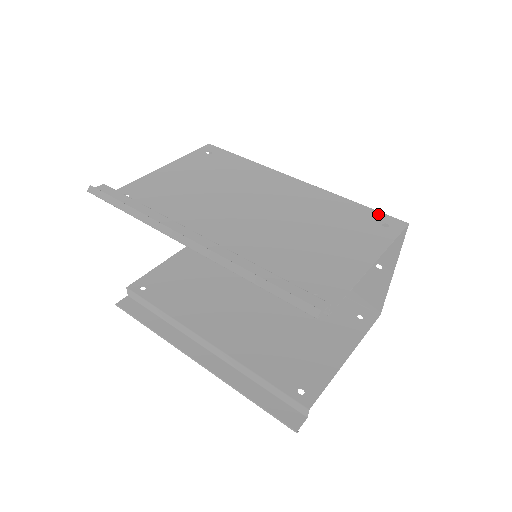
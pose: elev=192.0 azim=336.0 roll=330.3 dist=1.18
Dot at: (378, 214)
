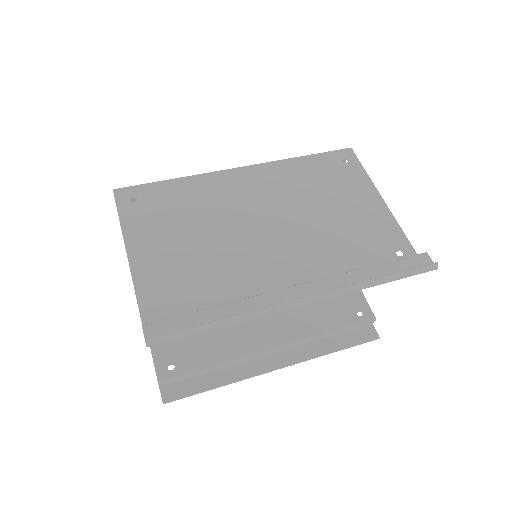
Dot at: (329, 155)
